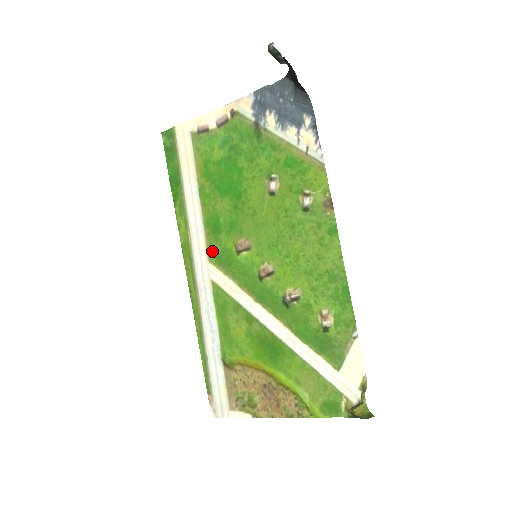
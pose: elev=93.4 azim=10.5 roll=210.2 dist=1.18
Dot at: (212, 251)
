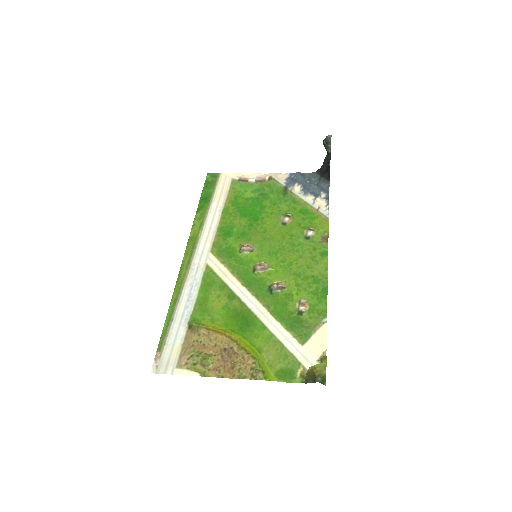
Dot at: (217, 246)
